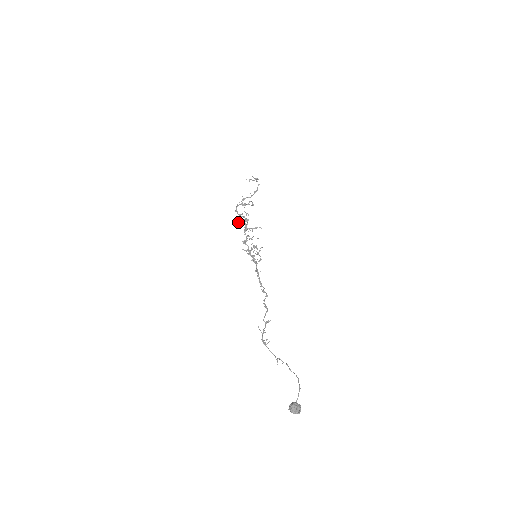
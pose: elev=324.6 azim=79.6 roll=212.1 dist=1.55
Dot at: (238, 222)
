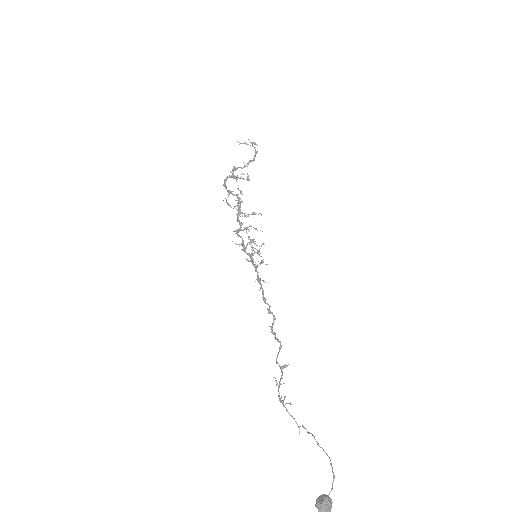
Dot at: occluded
